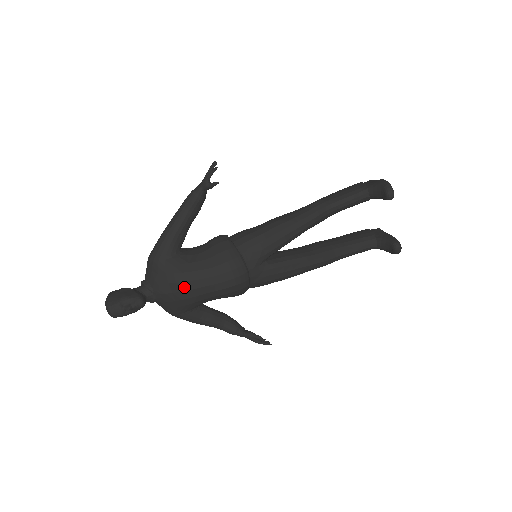
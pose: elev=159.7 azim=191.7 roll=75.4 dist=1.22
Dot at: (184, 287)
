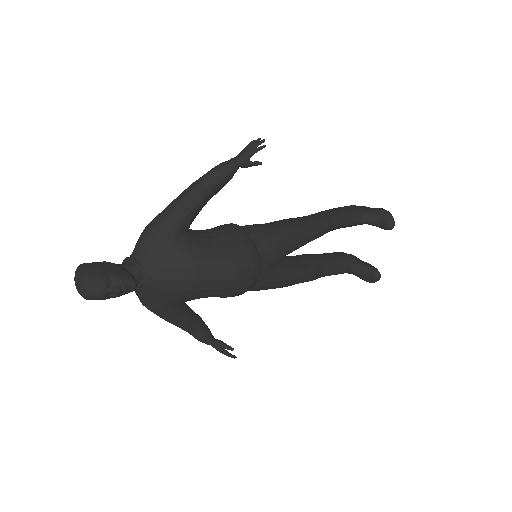
Dot at: (191, 276)
